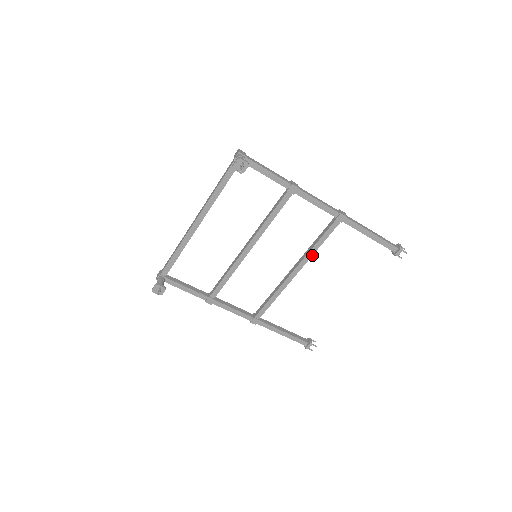
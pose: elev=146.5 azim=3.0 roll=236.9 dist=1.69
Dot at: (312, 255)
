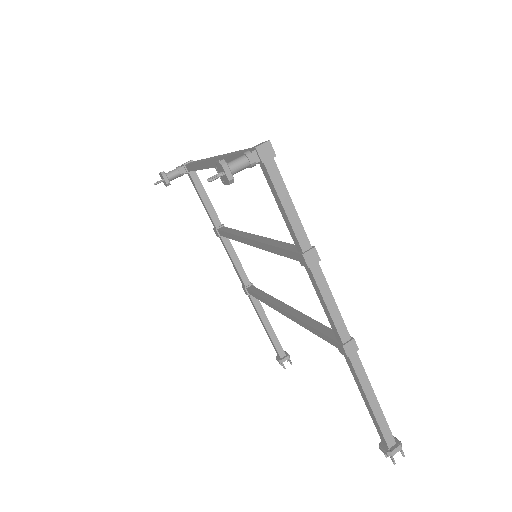
Dot at: (303, 326)
